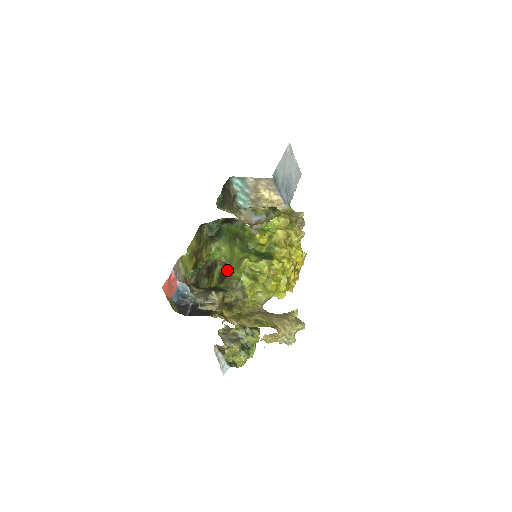
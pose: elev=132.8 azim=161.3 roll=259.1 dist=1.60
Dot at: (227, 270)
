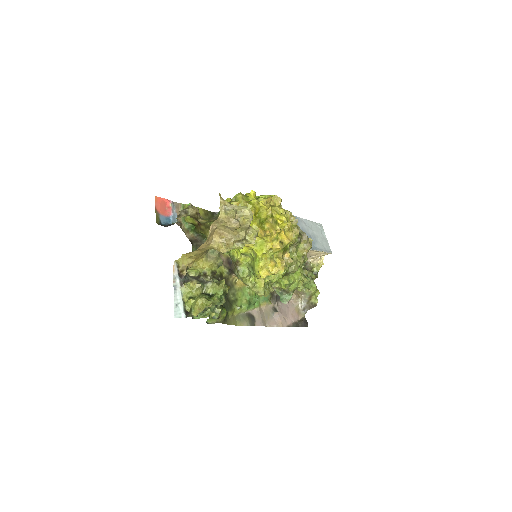
Dot at: (233, 287)
